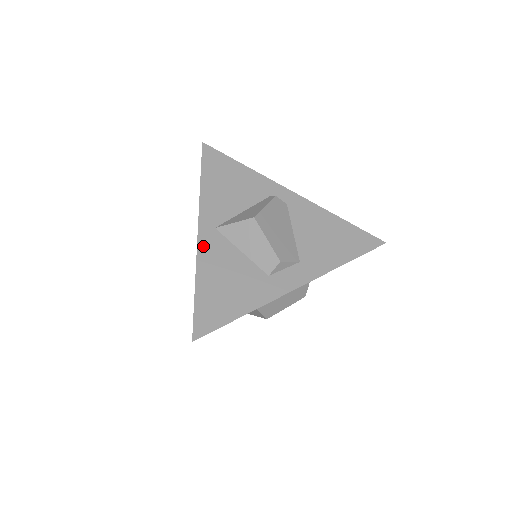
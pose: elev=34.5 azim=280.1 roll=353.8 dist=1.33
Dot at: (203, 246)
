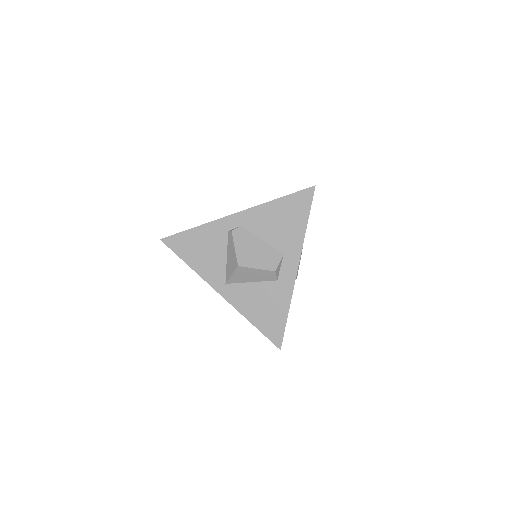
Dot at: (232, 300)
